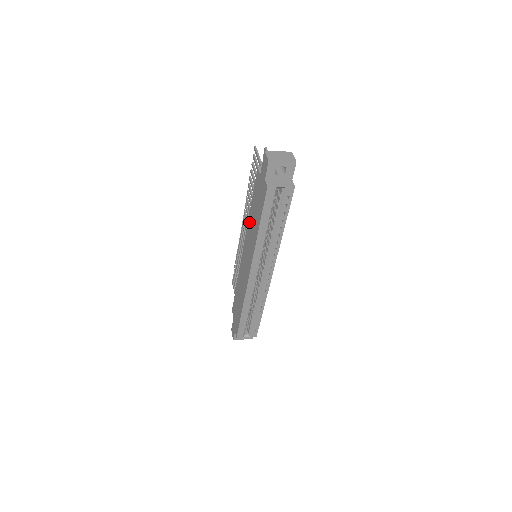
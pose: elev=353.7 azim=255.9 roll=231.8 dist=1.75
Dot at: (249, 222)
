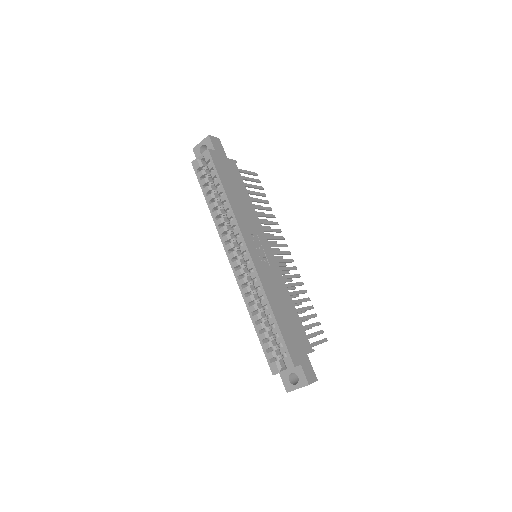
Dot at: occluded
